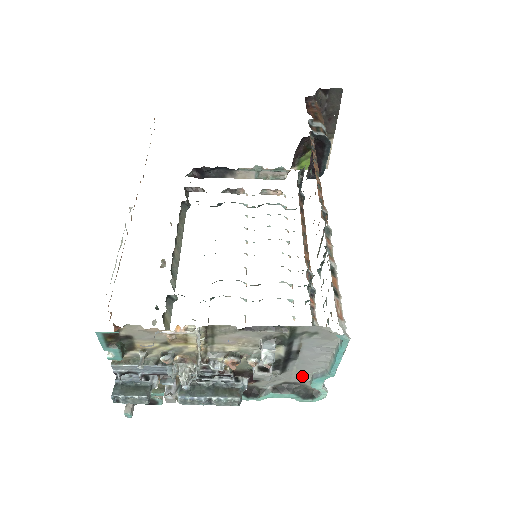
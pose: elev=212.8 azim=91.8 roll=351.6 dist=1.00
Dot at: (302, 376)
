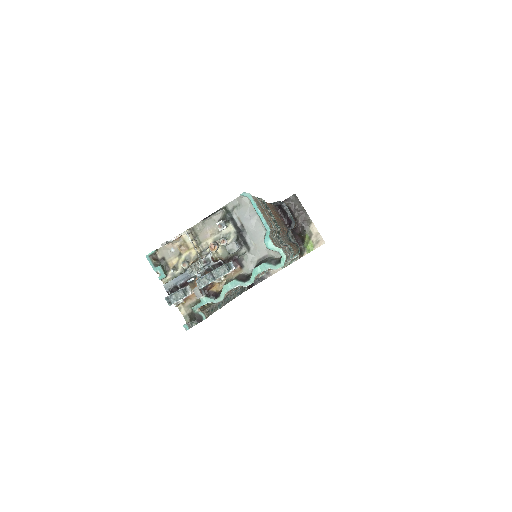
Dot at: (261, 247)
